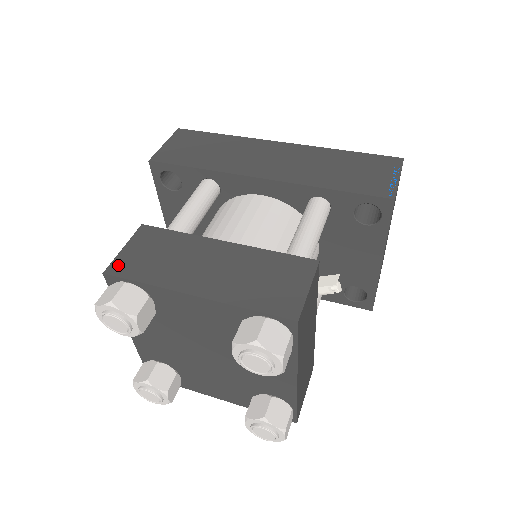
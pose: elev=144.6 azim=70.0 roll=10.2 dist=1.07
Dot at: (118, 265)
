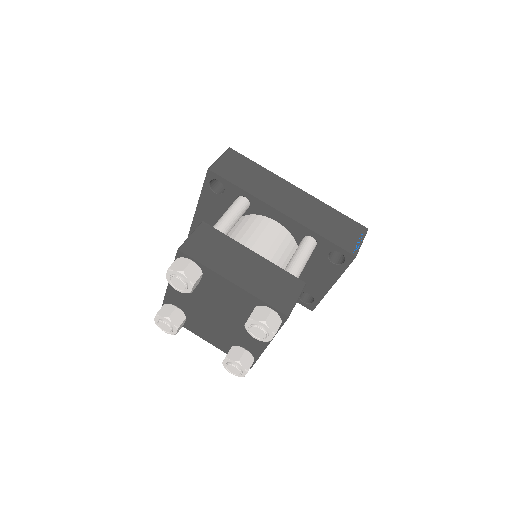
Dot at: (188, 247)
